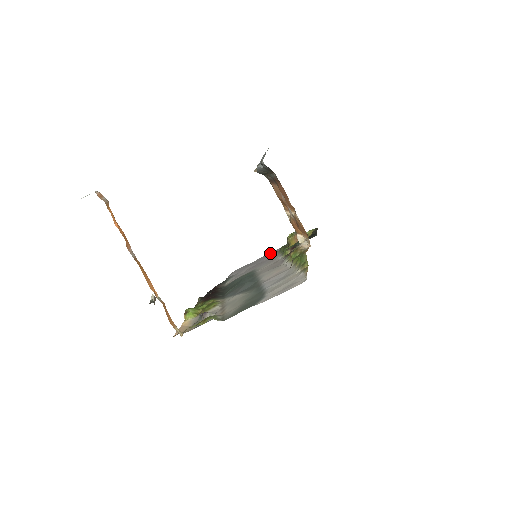
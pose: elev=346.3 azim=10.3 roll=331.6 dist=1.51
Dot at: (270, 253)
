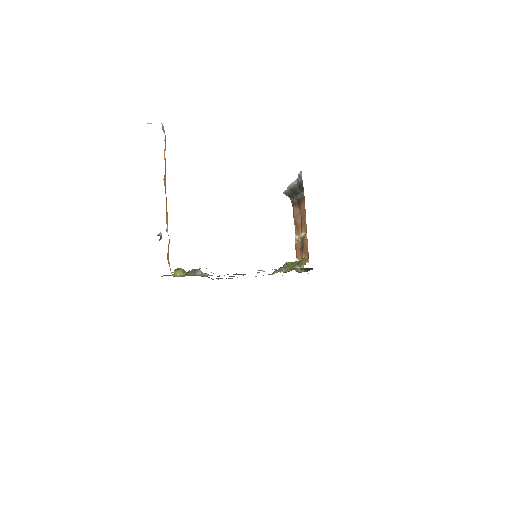
Dot at: occluded
